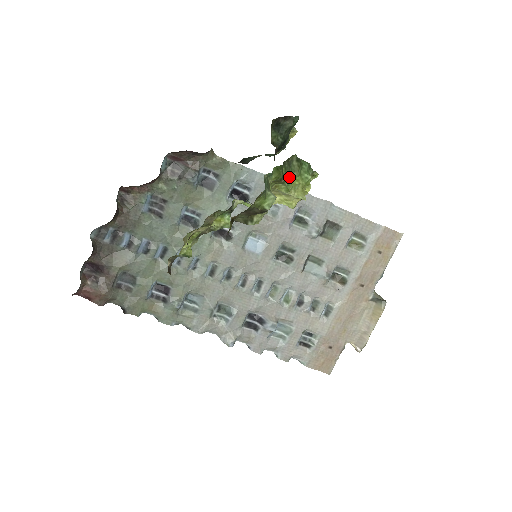
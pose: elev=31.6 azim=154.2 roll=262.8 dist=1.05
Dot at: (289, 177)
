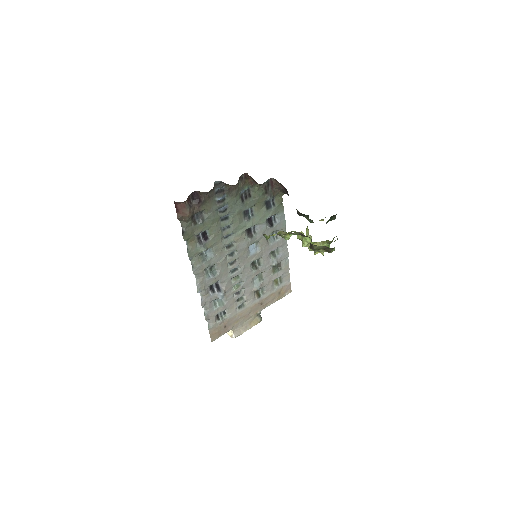
Dot at: (330, 243)
